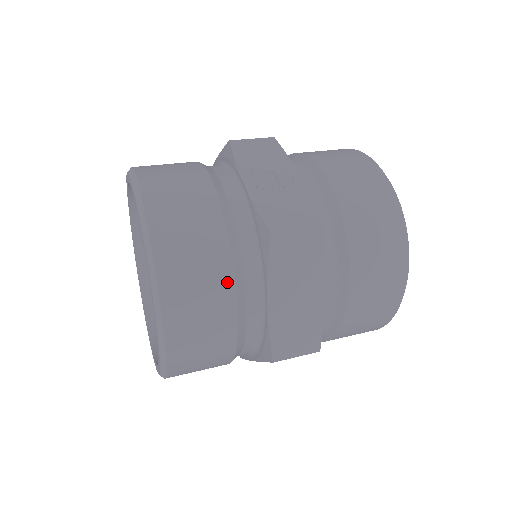
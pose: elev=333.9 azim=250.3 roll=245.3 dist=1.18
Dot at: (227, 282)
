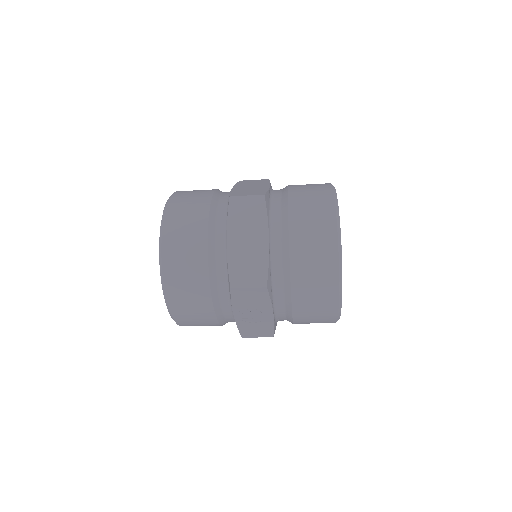
Dot at: occluded
